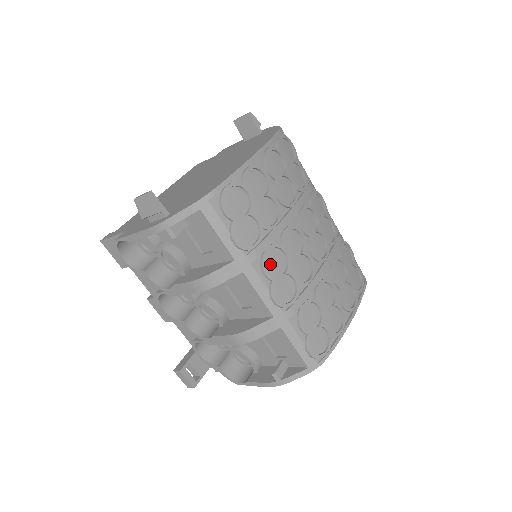
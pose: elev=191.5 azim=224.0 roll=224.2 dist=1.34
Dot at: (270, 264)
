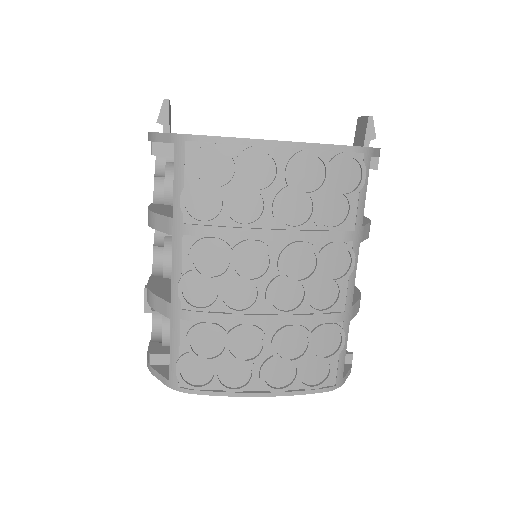
Dot at: (204, 255)
